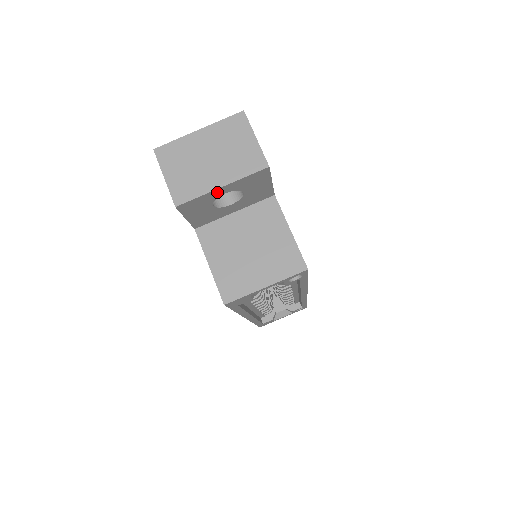
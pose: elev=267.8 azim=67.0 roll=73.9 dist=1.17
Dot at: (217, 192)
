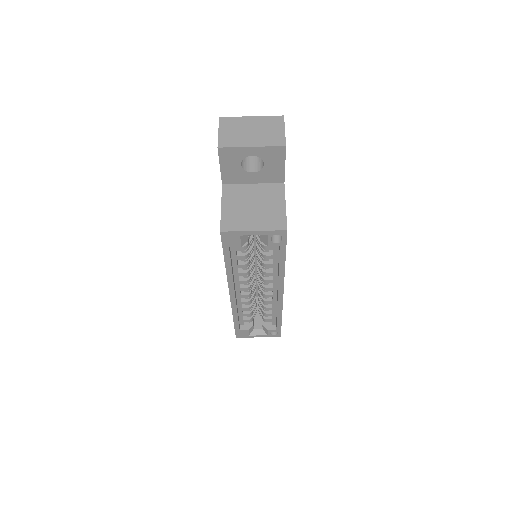
Dot at: (247, 151)
